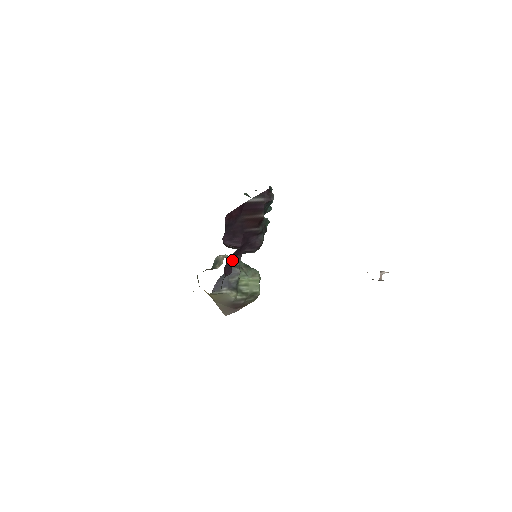
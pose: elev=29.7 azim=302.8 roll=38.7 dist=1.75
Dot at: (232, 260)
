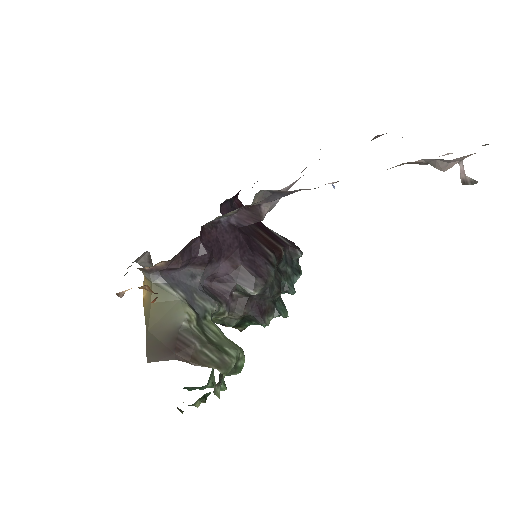
Dot at: (219, 244)
